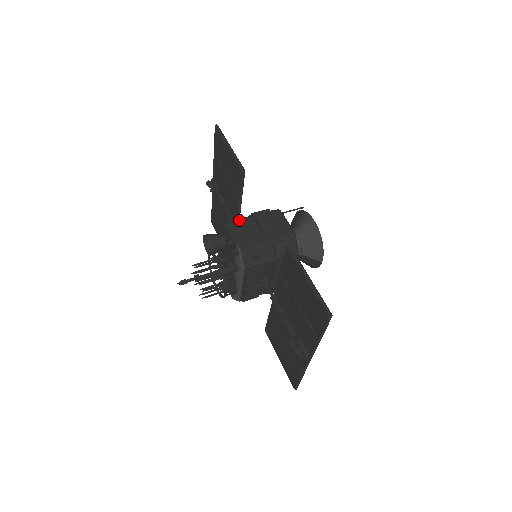
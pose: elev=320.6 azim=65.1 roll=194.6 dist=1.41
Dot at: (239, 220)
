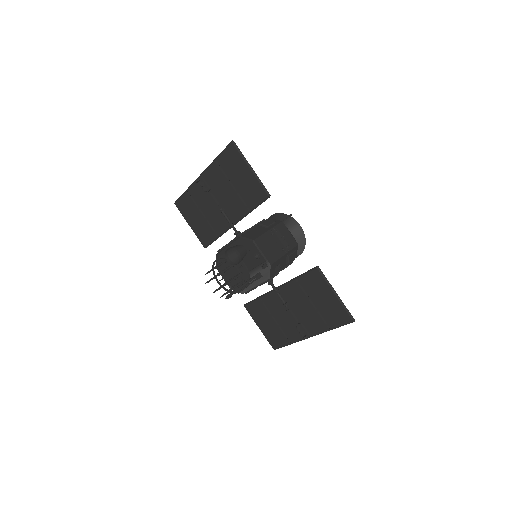
Dot at: (261, 236)
